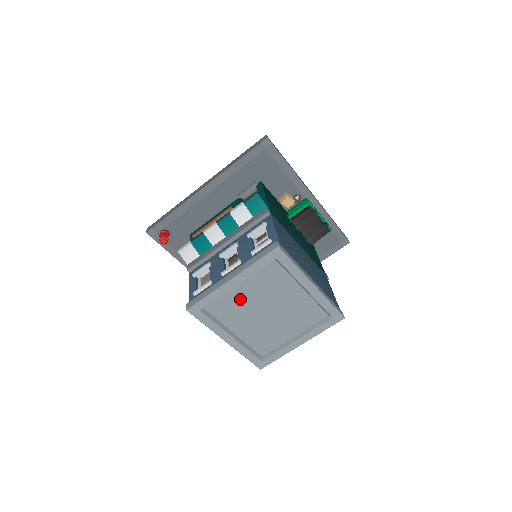
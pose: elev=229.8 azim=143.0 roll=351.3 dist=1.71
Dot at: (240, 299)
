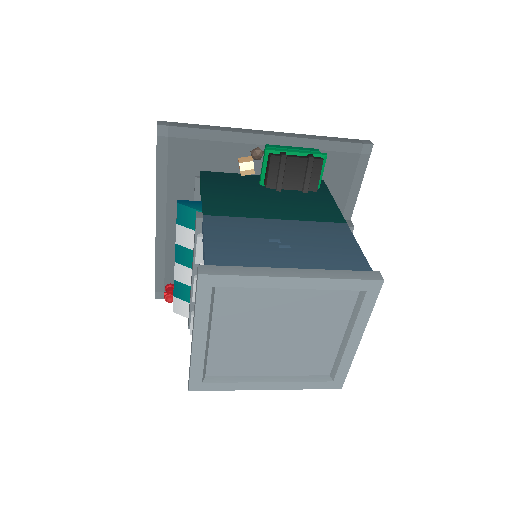
Dot at: (232, 345)
